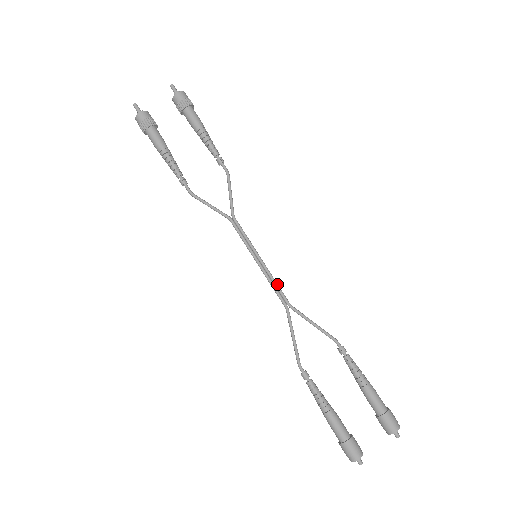
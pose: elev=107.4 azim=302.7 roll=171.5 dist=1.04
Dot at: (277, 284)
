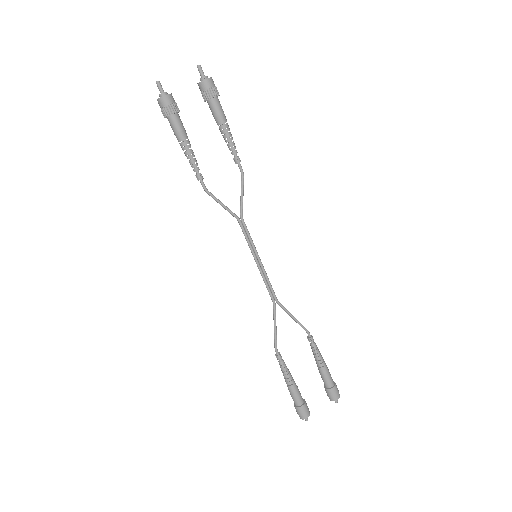
Dot at: occluded
